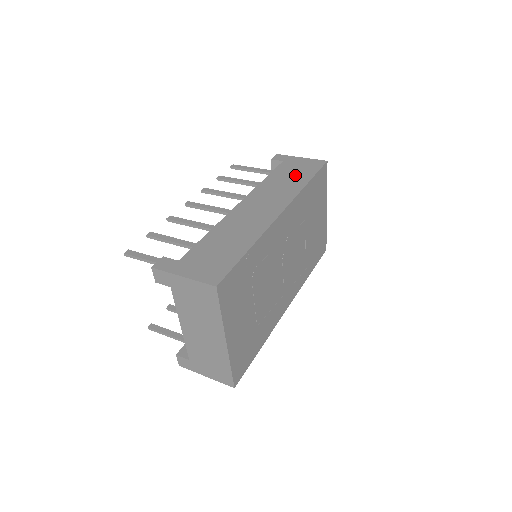
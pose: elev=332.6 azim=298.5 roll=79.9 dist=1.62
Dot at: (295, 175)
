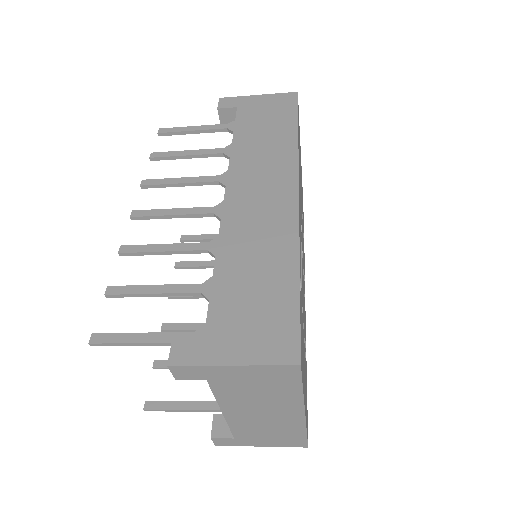
Dot at: (271, 126)
